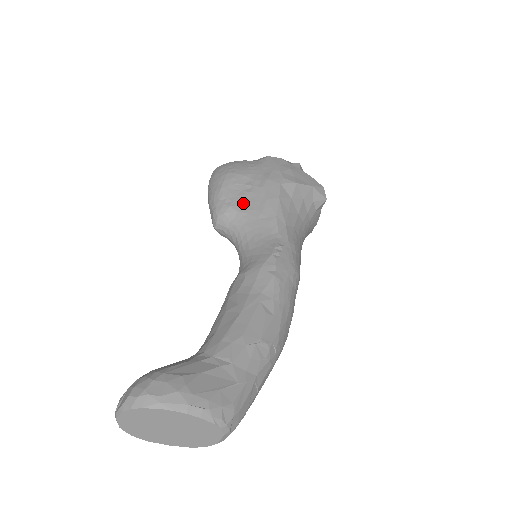
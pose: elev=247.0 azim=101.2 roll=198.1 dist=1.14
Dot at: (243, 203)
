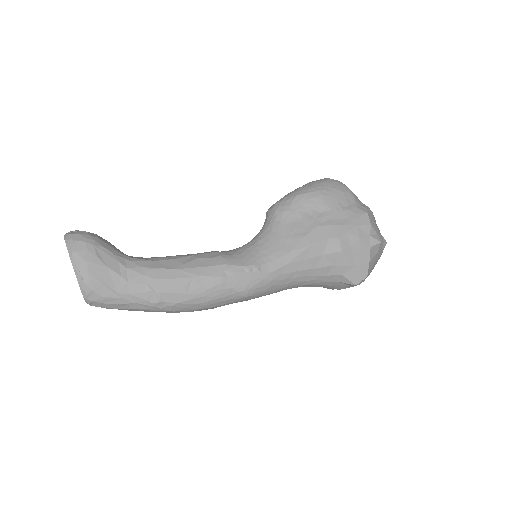
Dot at: (292, 220)
